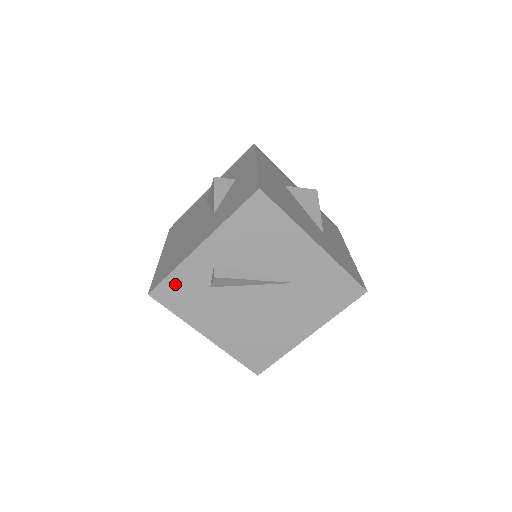
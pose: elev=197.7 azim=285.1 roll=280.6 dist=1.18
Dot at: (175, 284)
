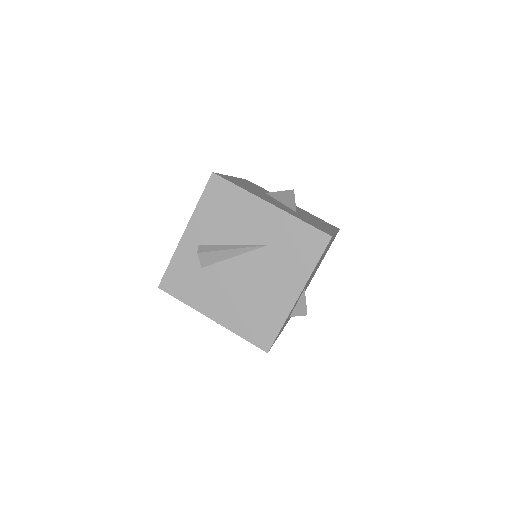
Dot at: (175, 272)
